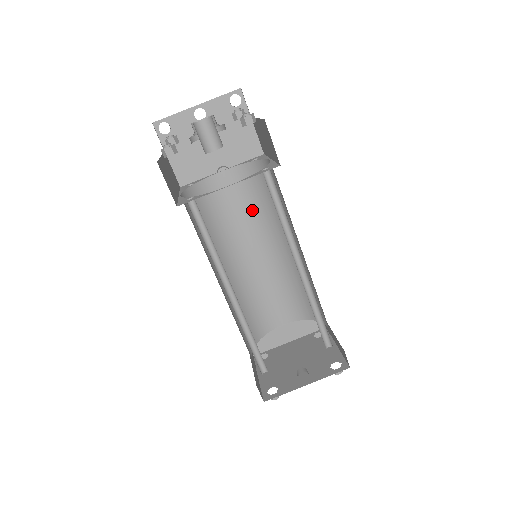
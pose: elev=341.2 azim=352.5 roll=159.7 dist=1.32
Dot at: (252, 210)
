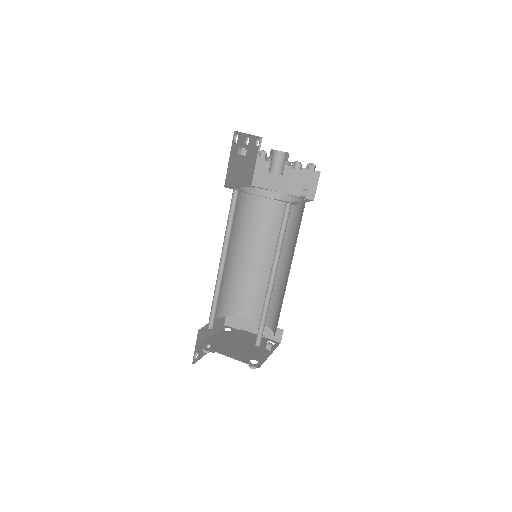
Dot at: (239, 222)
